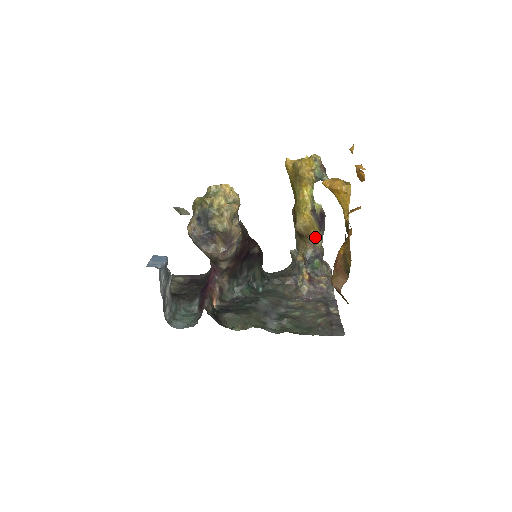
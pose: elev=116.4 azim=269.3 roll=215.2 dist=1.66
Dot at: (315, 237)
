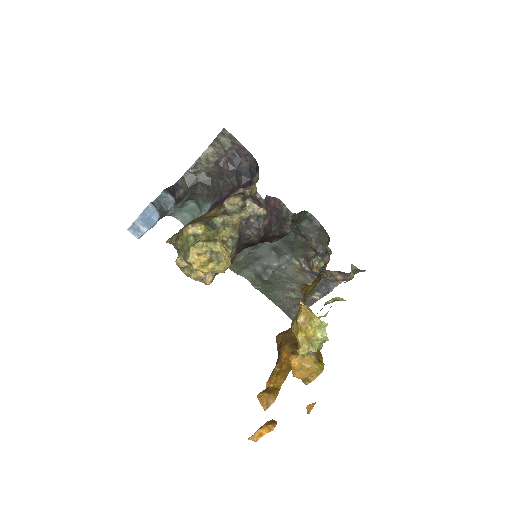
Dot at: occluded
